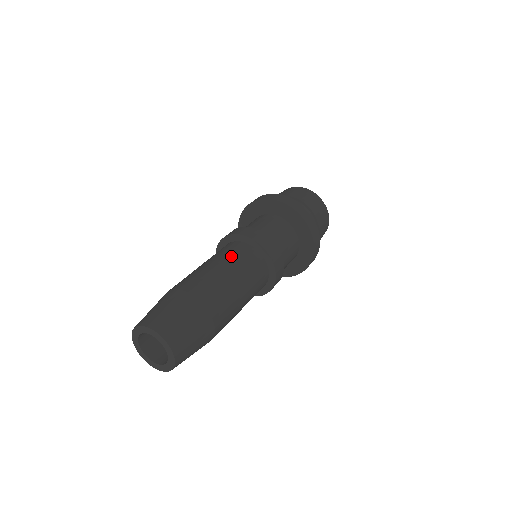
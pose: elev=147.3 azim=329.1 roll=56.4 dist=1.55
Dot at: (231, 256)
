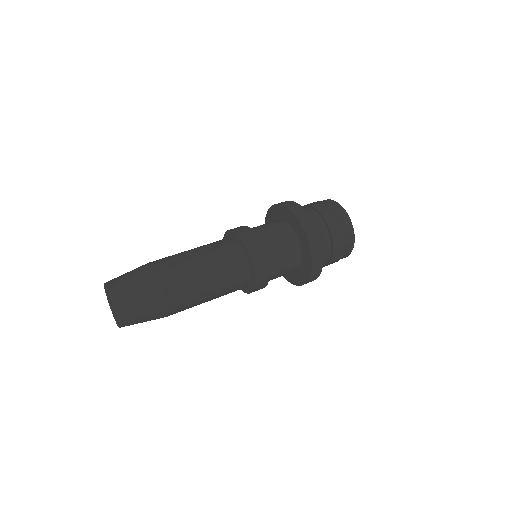
Dot at: (216, 251)
